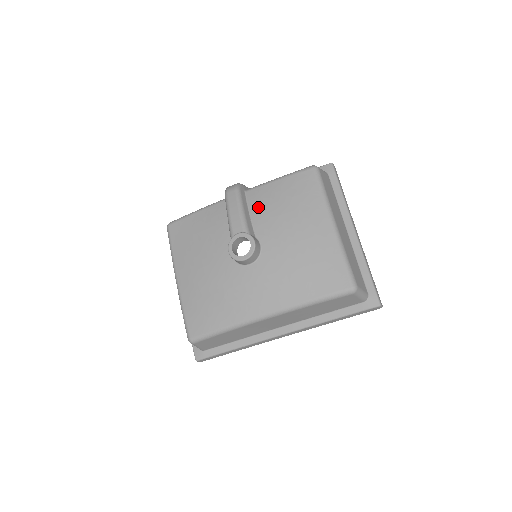
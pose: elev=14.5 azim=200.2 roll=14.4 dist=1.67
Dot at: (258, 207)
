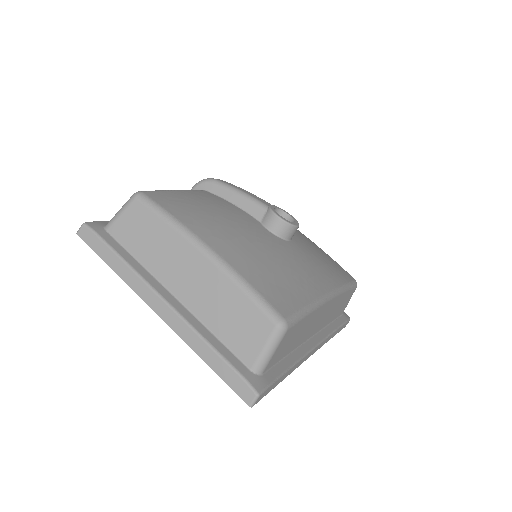
Dot at: occluded
